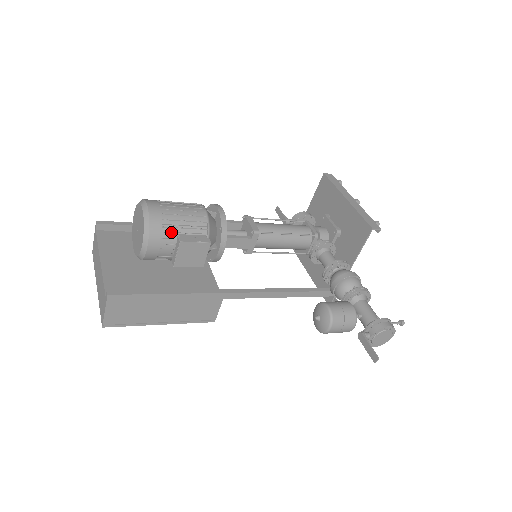
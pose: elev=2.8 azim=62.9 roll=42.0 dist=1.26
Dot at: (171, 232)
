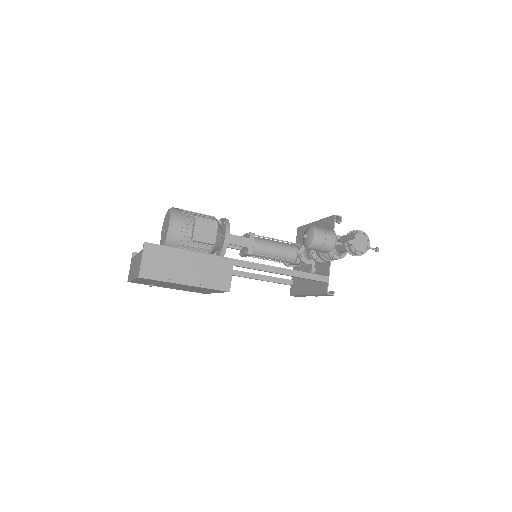
Dot at: (189, 217)
